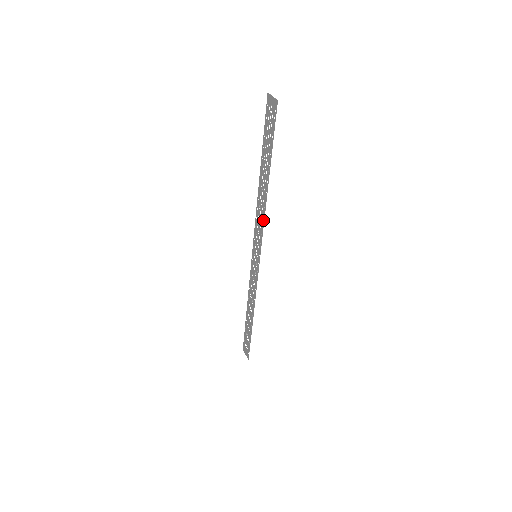
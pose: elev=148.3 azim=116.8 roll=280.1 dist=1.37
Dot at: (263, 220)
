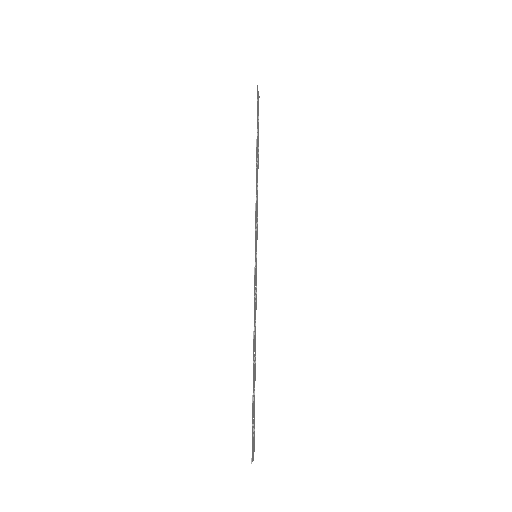
Dot at: (256, 199)
